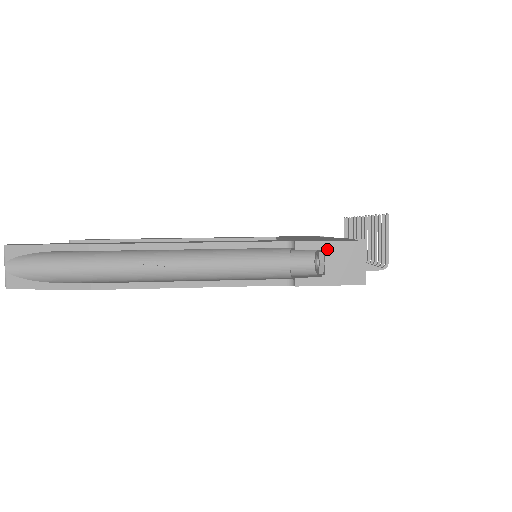
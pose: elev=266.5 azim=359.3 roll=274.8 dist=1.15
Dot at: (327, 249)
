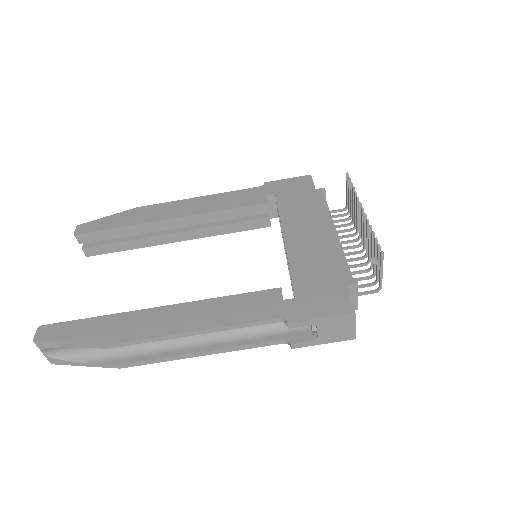
Dot at: (318, 324)
